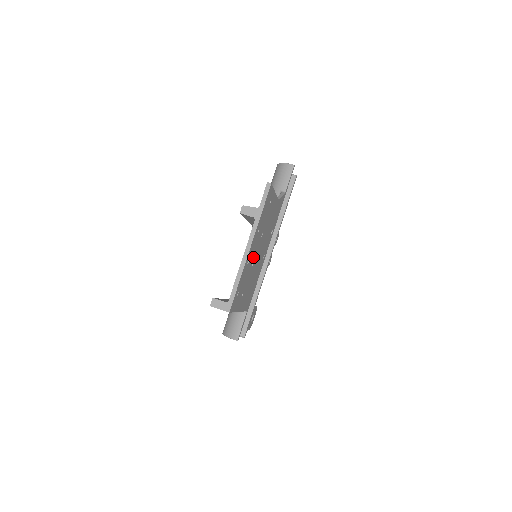
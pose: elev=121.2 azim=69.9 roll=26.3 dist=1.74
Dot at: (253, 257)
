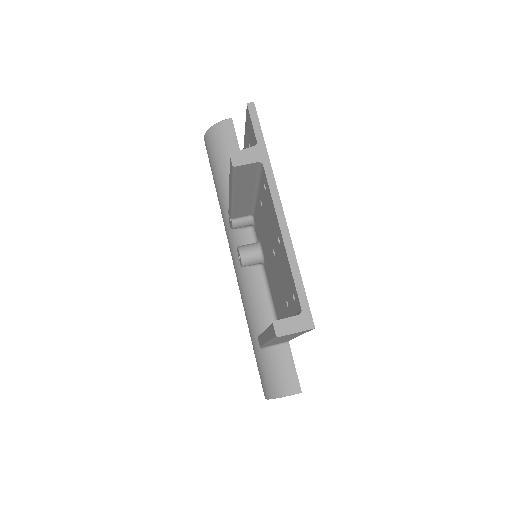
Dot at: occluded
